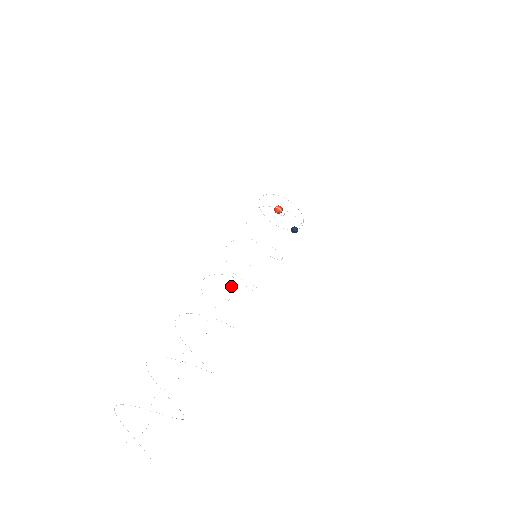
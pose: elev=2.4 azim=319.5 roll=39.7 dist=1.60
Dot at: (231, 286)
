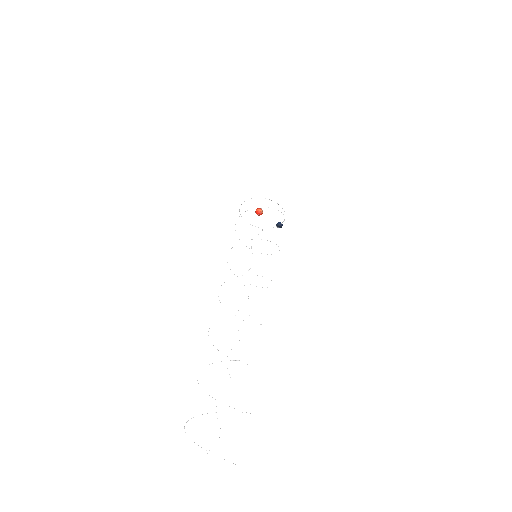
Dot at: occluded
